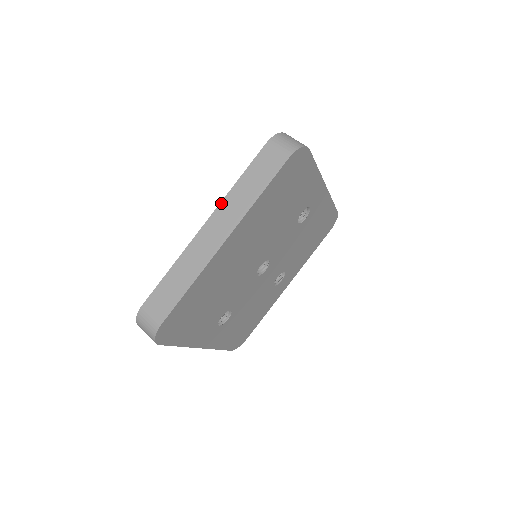
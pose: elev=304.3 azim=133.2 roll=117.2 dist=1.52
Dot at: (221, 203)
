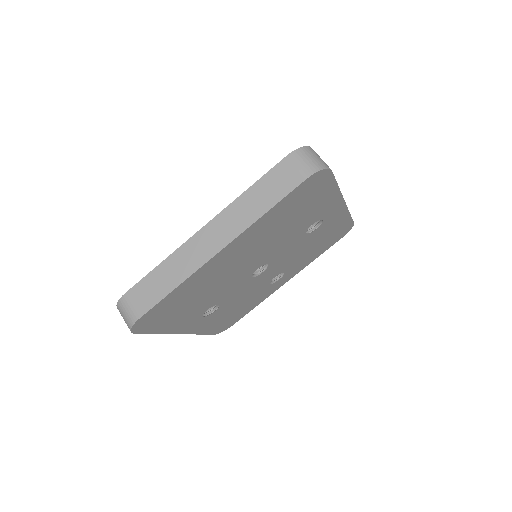
Dot at: (225, 209)
